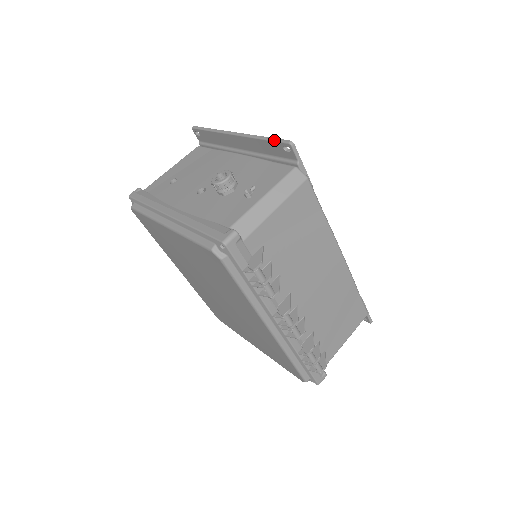
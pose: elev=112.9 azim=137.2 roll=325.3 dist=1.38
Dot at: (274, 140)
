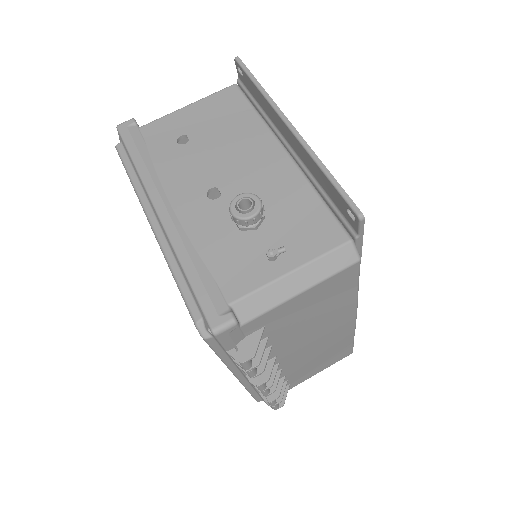
Dot at: (339, 191)
